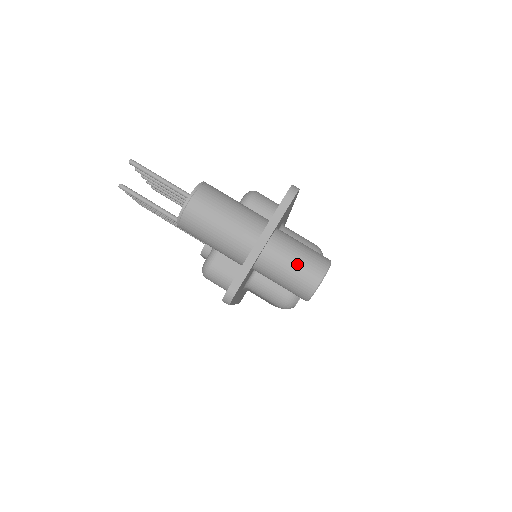
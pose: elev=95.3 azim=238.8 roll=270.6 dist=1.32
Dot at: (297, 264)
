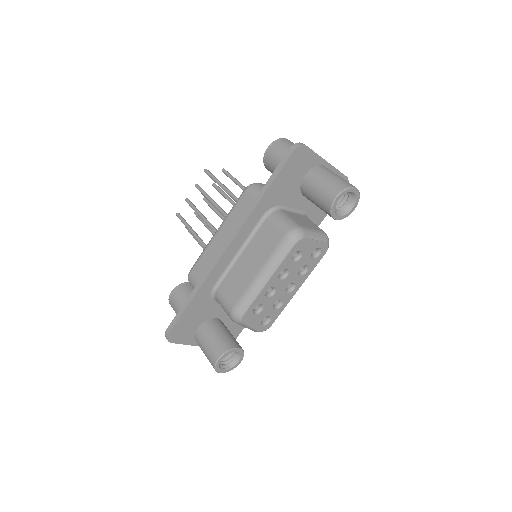
Dot at: (342, 178)
